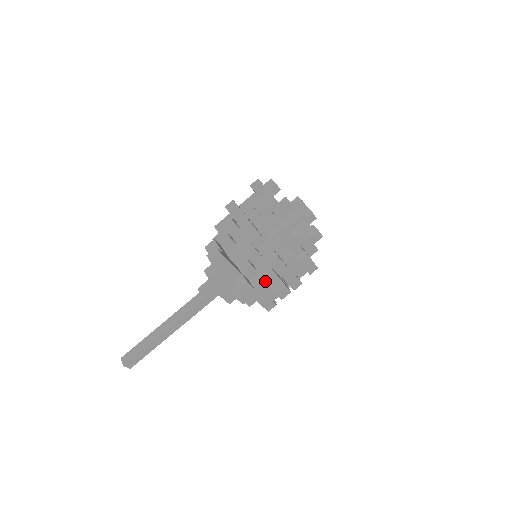
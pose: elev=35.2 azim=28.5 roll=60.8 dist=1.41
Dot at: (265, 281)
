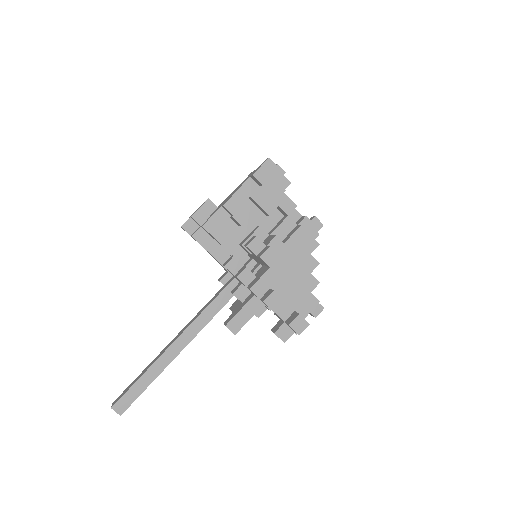
Dot at: (310, 311)
